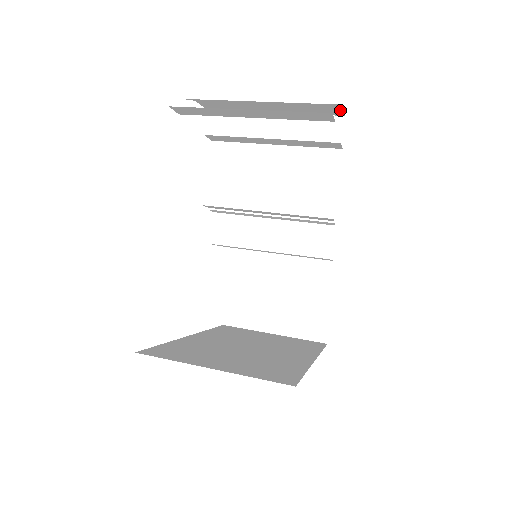
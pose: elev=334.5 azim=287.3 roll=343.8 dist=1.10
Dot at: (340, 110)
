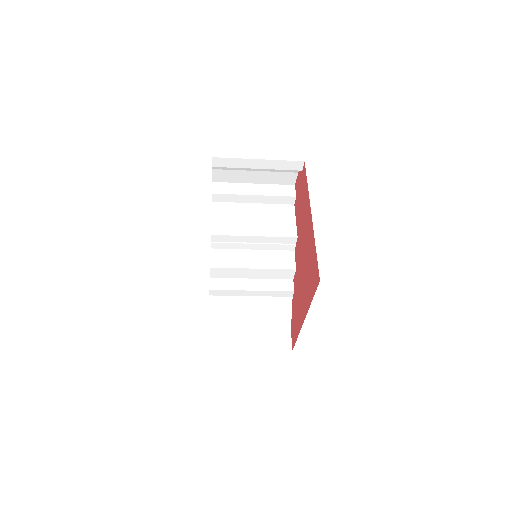
Dot at: (295, 178)
